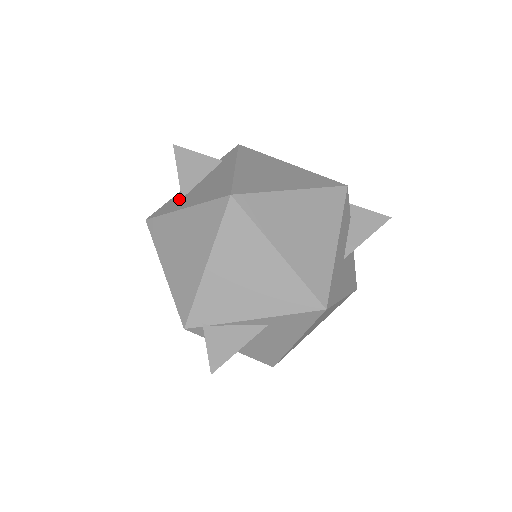
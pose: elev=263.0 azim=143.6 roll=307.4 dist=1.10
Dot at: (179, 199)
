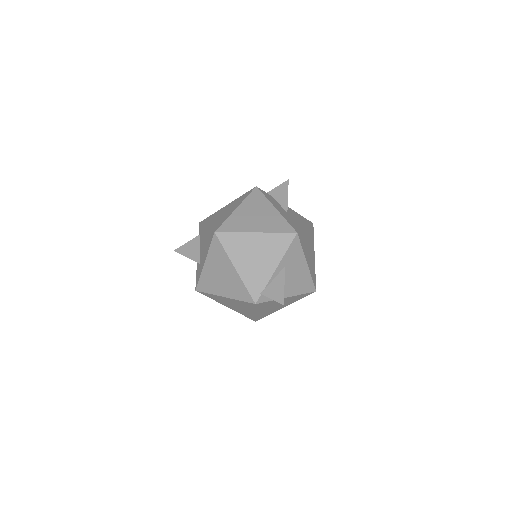
Dot at: (199, 266)
